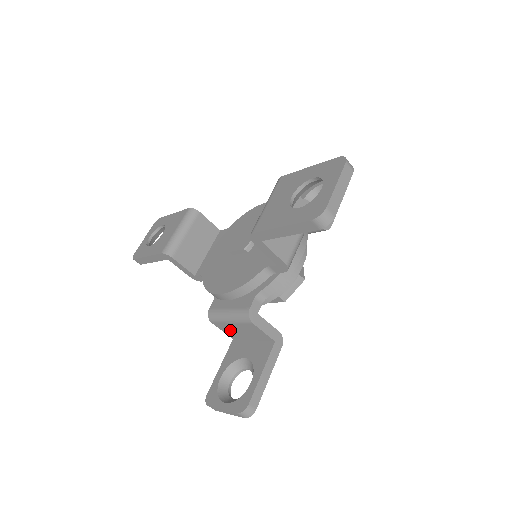
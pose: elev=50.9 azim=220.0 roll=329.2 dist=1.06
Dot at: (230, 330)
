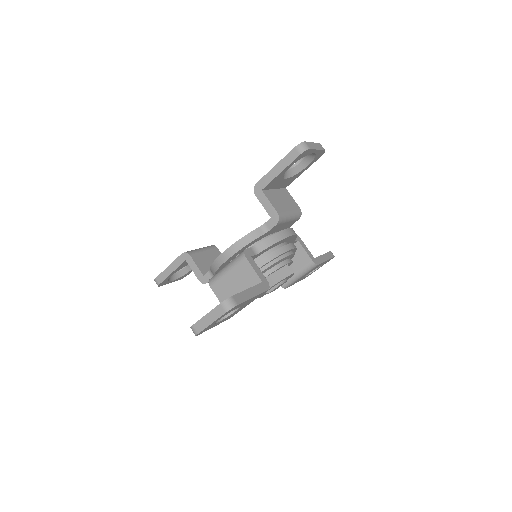
Dot at: (225, 290)
